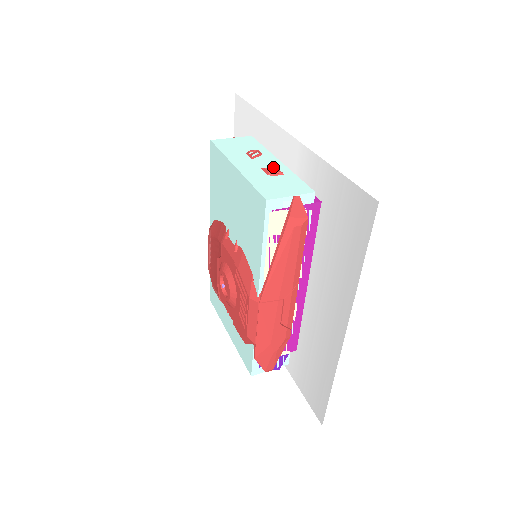
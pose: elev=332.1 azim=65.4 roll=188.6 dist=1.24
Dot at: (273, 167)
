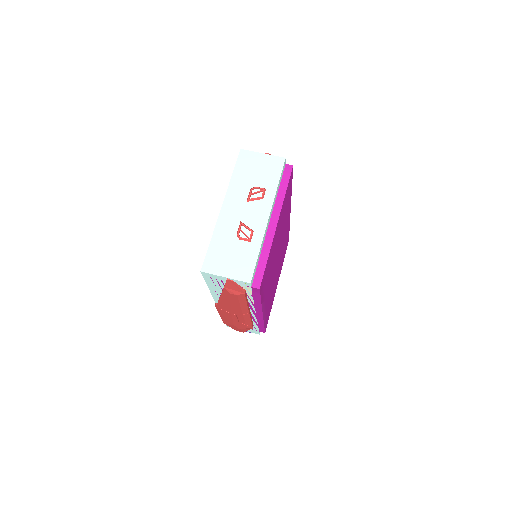
Dot at: (252, 225)
